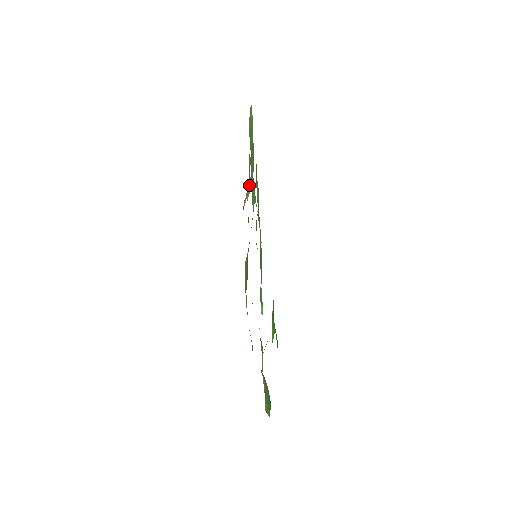
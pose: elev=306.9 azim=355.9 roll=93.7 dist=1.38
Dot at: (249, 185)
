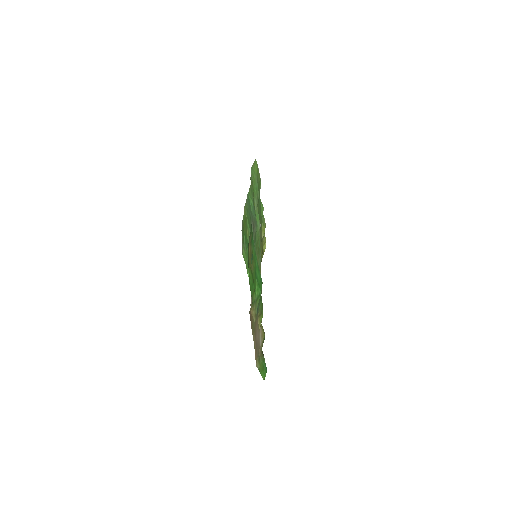
Dot at: (263, 227)
